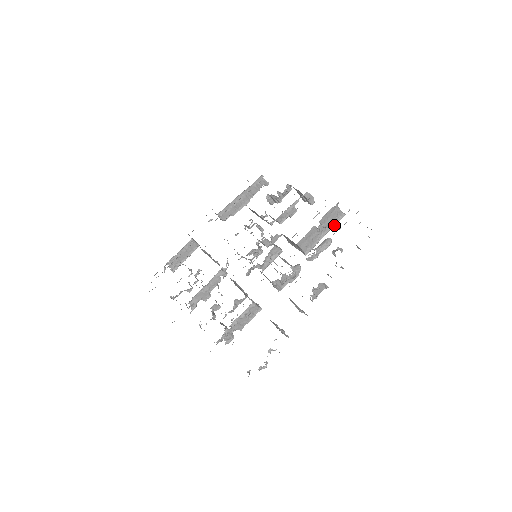
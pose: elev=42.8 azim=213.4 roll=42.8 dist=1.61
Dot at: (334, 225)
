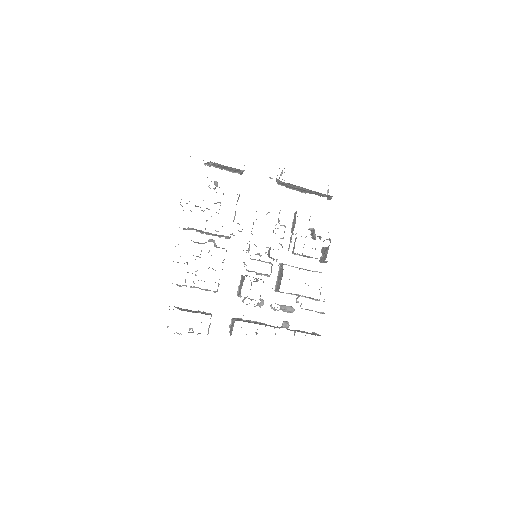
Dot at: (307, 297)
